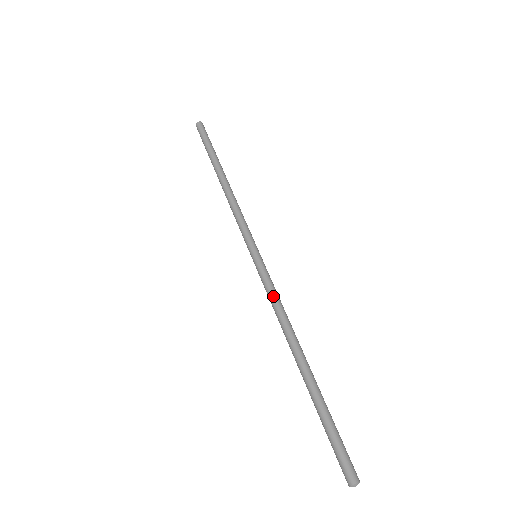
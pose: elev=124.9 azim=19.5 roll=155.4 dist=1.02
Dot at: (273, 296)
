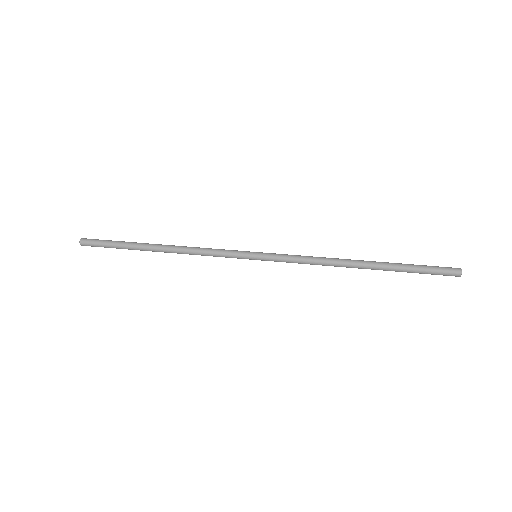
Dot at: (301, 259)
